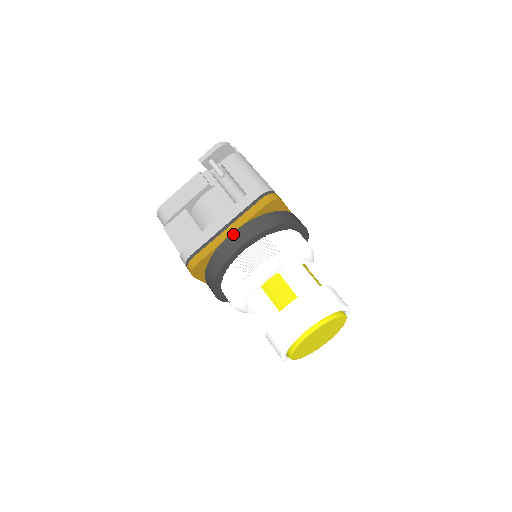
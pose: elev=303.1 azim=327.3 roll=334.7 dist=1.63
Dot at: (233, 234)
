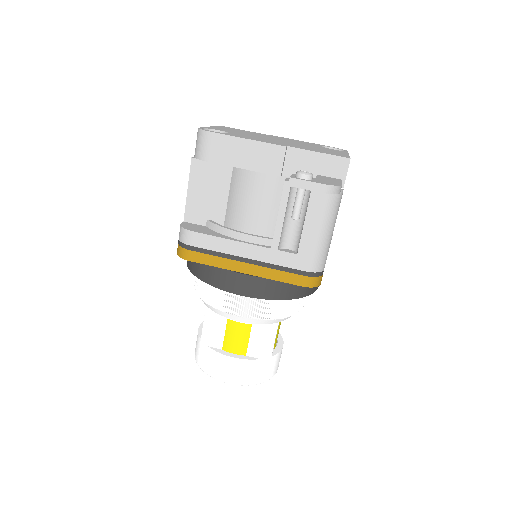
Dot at: (246, 277)
